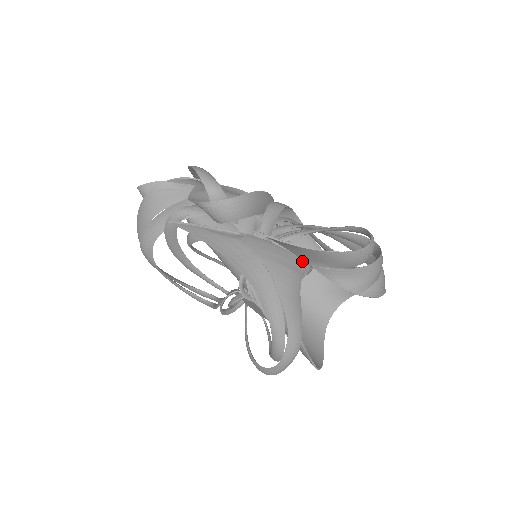
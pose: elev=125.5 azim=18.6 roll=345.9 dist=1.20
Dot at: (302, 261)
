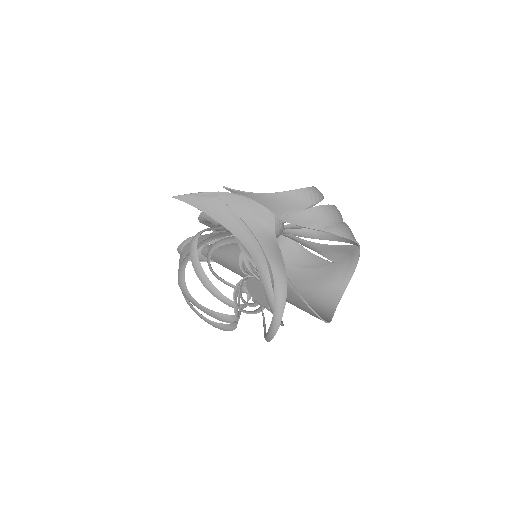
Dot at: (265, 208)
